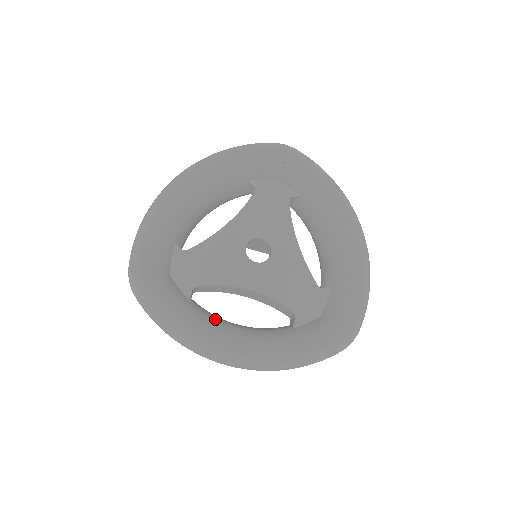
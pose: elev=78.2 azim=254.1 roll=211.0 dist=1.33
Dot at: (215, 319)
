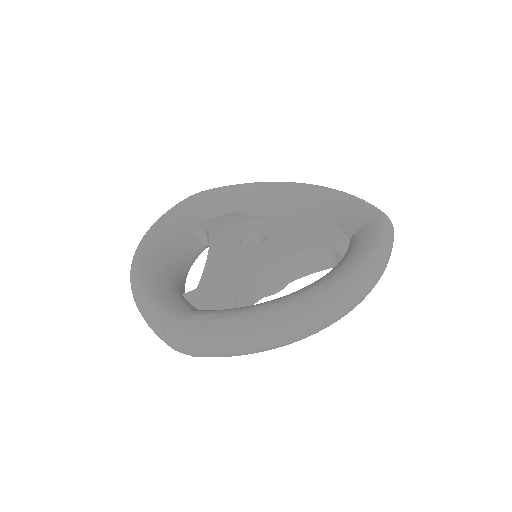
Dot at: occluded
